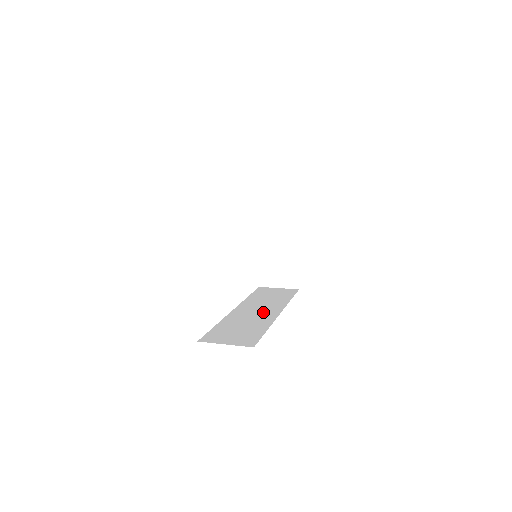
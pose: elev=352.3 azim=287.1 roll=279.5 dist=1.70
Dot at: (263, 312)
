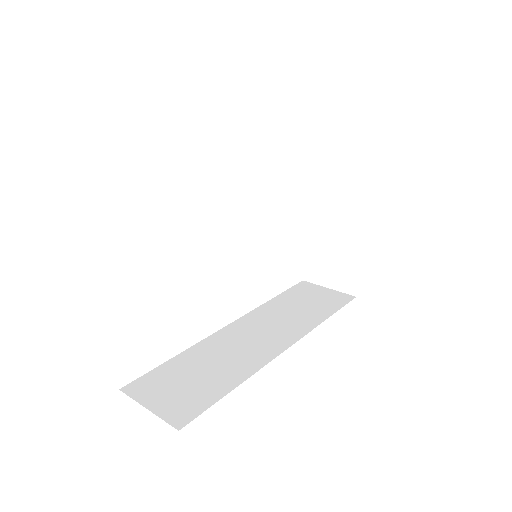
Dot at: (263, 341)
